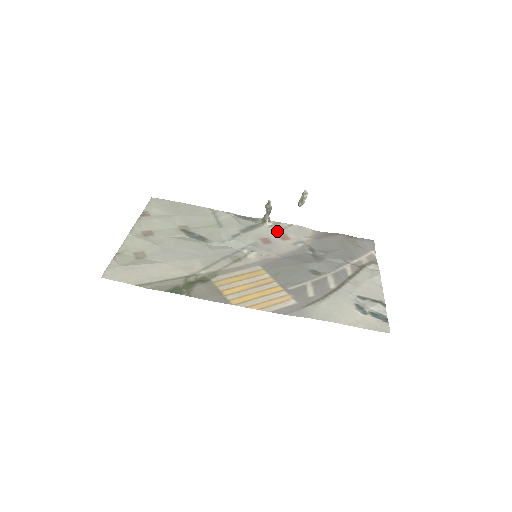
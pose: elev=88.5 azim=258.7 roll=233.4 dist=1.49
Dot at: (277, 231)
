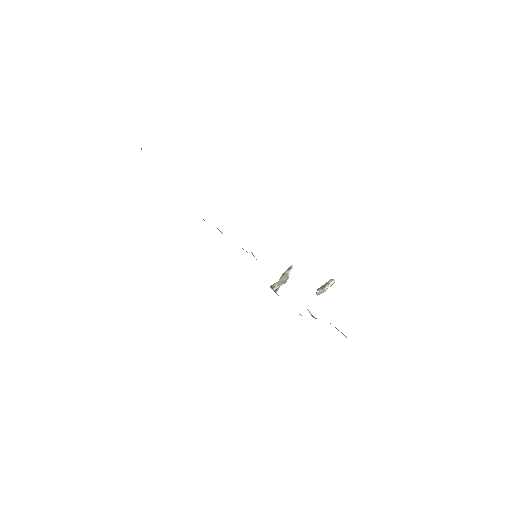
Dot at: occluded
